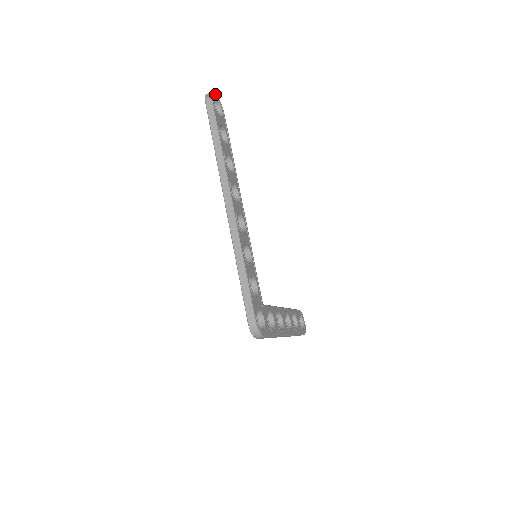
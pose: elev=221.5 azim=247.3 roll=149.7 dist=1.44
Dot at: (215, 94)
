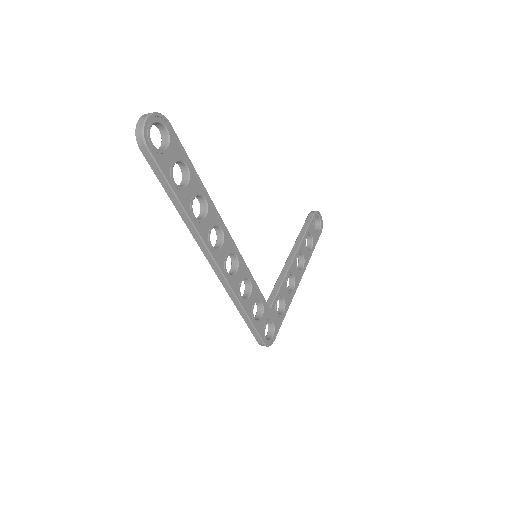
Dot at: (148, 119)
